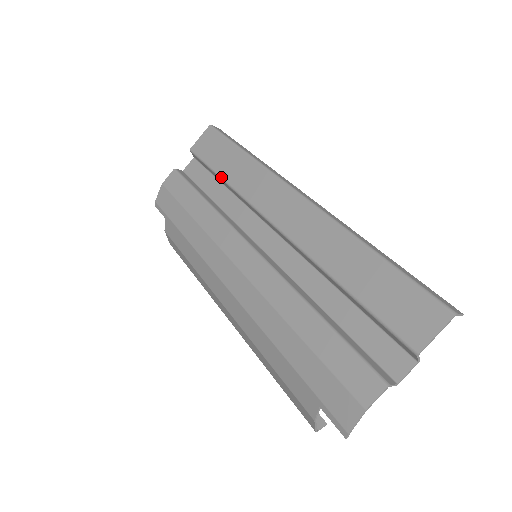
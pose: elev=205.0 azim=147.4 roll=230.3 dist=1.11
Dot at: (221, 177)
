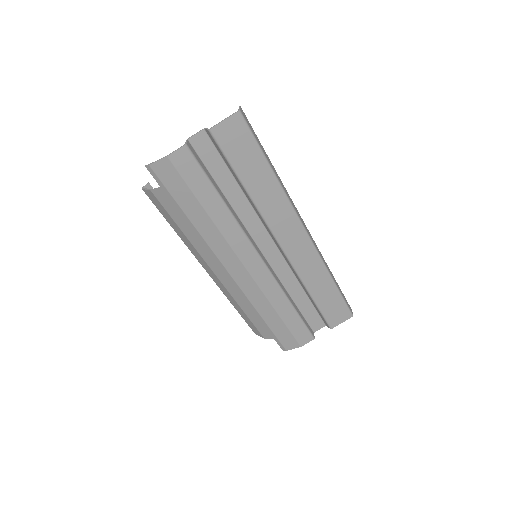
Dot at: (244, 185)
